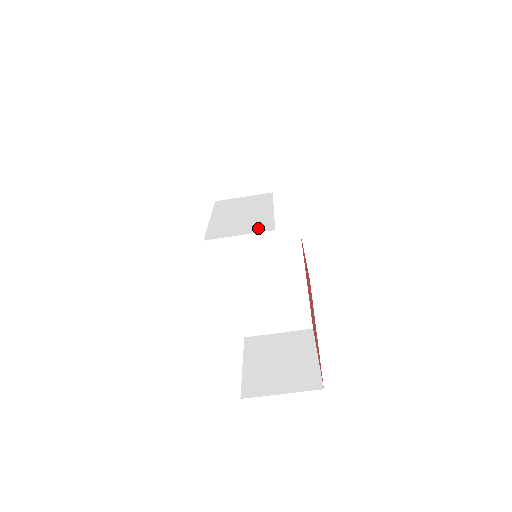
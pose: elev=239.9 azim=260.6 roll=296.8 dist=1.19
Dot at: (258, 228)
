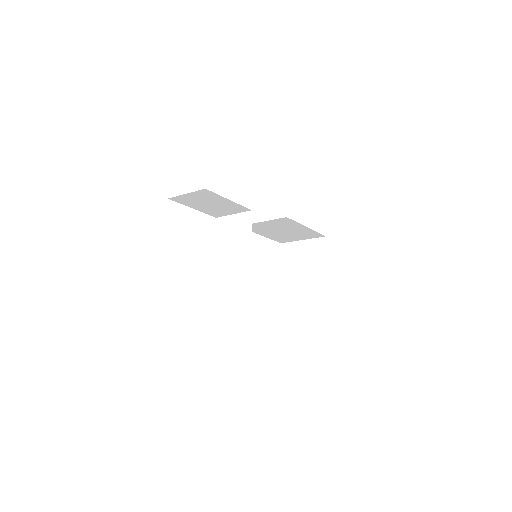
Dot at: (242, 282)
